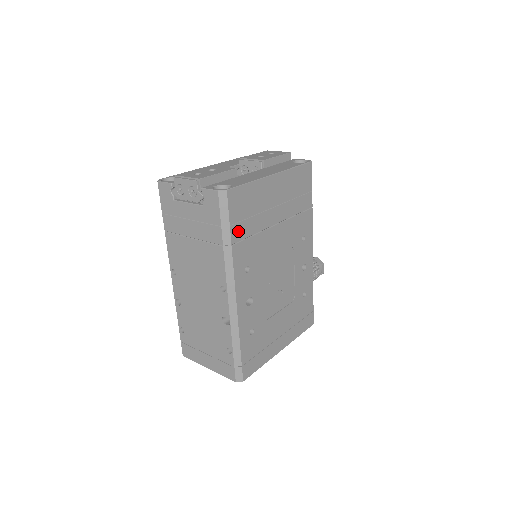
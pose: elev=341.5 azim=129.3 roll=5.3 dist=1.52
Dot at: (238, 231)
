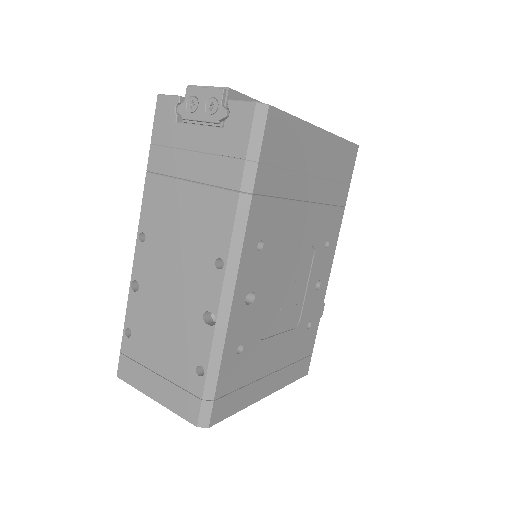
Dot at: (265, 178)
